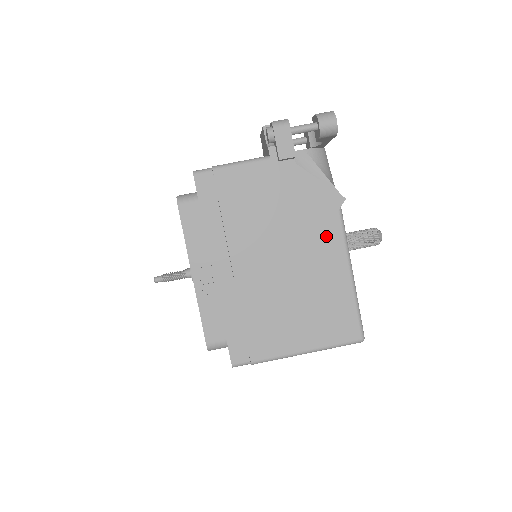
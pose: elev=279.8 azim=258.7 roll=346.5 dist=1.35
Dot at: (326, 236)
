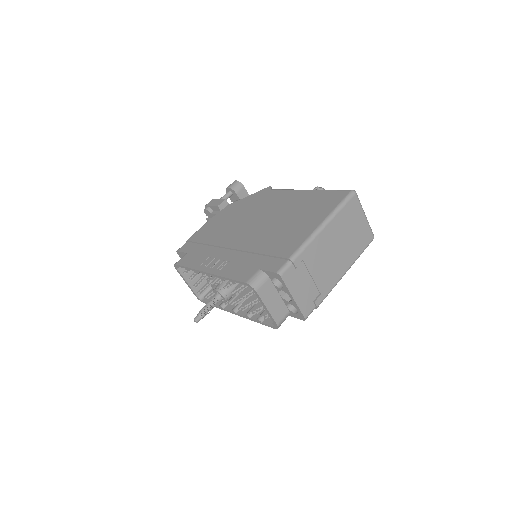
Dot at: (275, 198)
